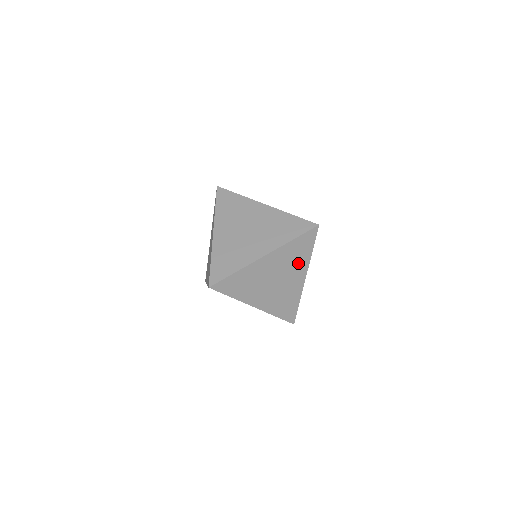
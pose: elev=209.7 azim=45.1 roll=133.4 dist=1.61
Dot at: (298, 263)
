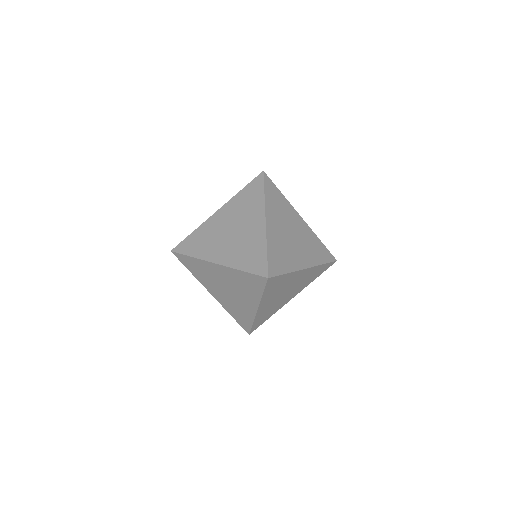
Dot at: (304, 284)
